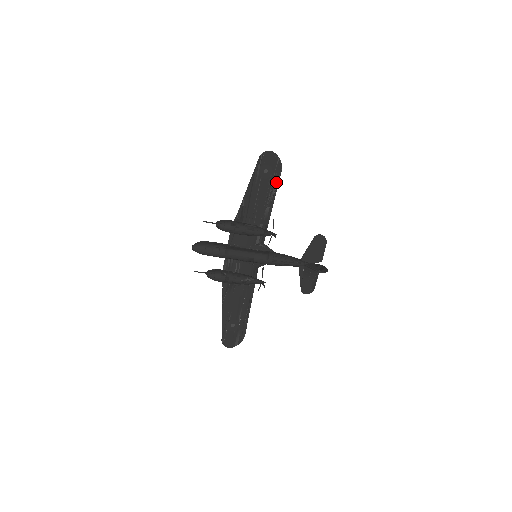
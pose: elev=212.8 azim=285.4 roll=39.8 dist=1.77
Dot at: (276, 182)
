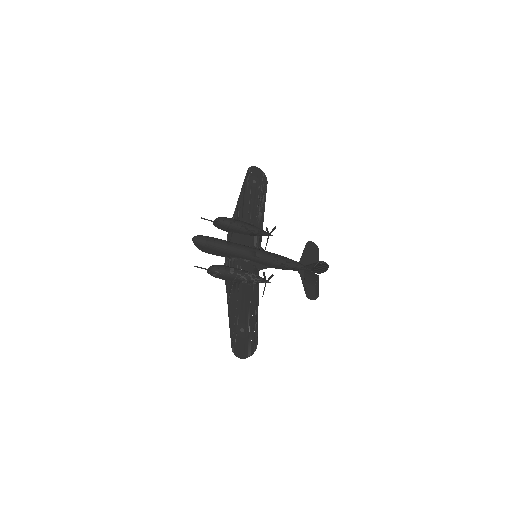
Dot at: (264, 192)
